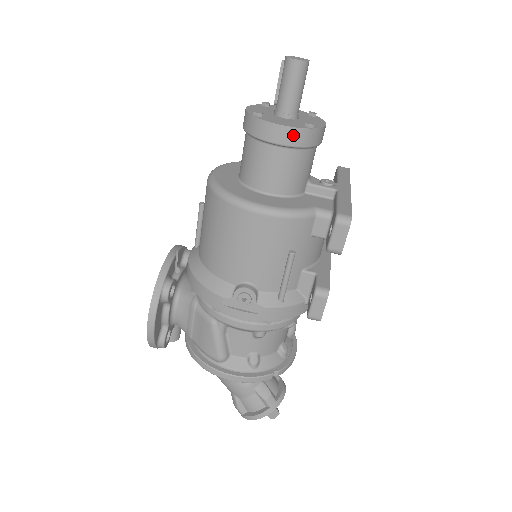
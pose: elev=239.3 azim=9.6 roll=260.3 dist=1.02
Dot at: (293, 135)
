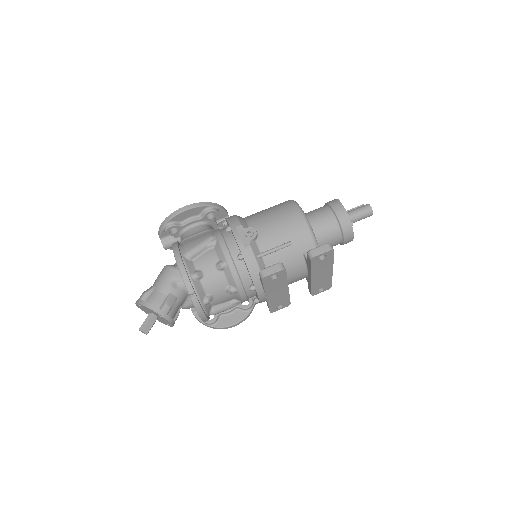
Dot at: (344, 216)
